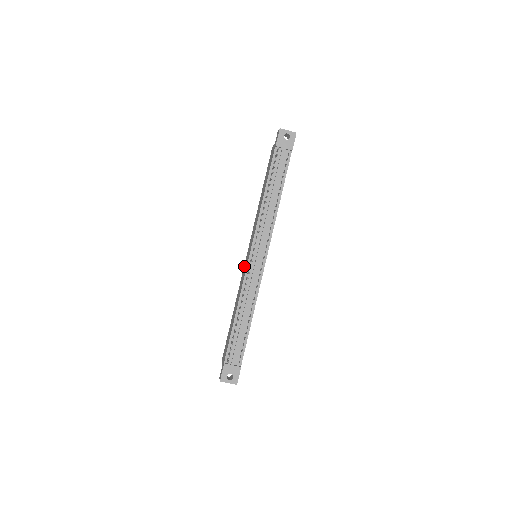
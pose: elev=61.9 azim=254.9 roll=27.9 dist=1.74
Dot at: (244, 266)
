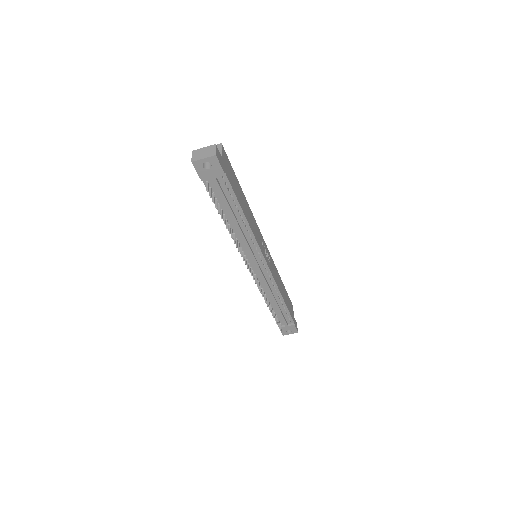
Dot at: occluded
